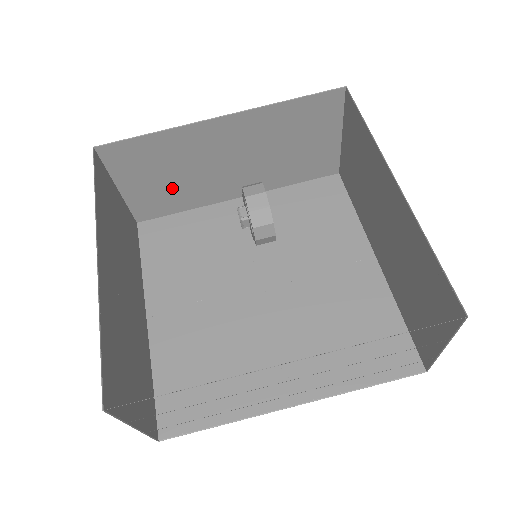
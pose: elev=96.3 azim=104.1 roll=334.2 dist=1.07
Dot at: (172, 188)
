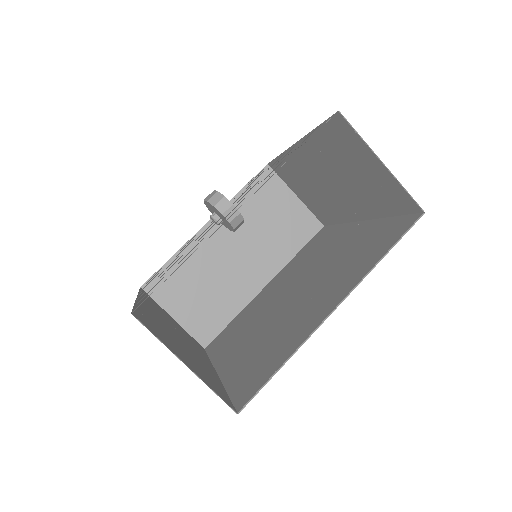
Dot at: (211, 300)
